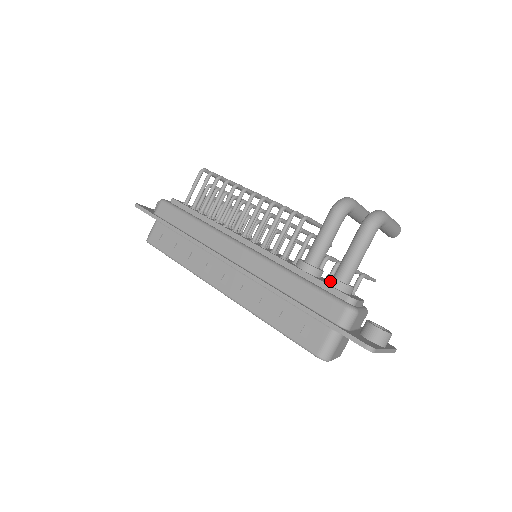
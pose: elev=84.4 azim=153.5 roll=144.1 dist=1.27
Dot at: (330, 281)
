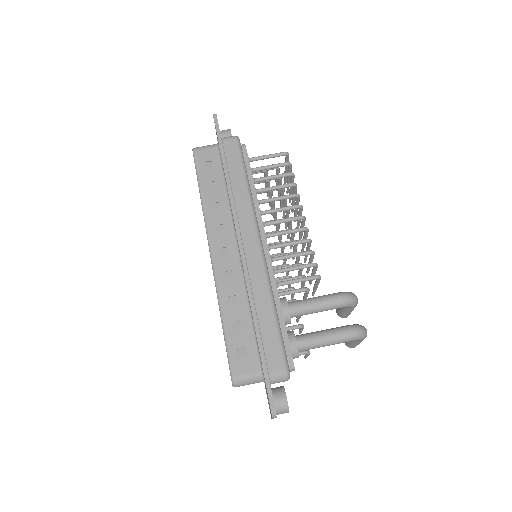
Dot at: (292, 339)
